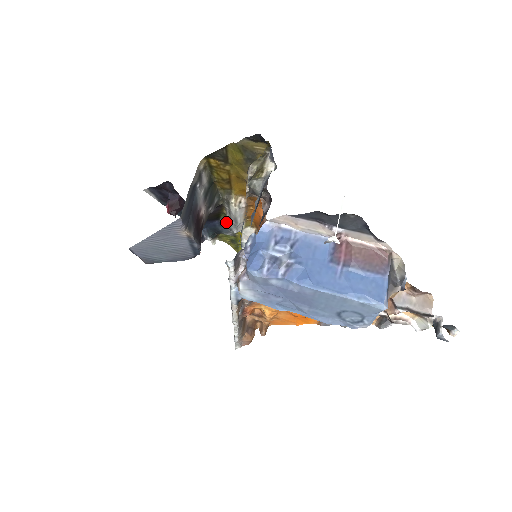
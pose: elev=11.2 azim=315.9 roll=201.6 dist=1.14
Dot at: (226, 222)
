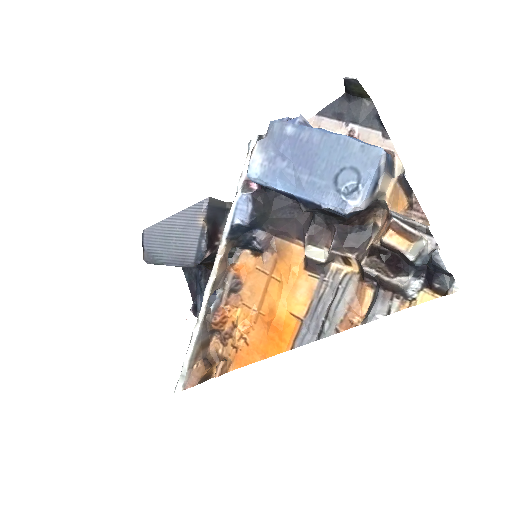
Dot at: occluded
